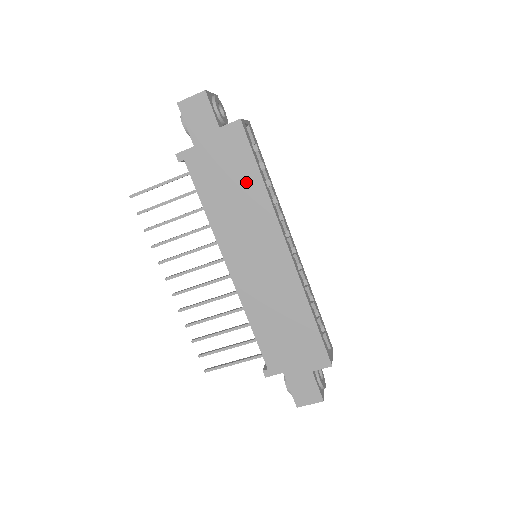
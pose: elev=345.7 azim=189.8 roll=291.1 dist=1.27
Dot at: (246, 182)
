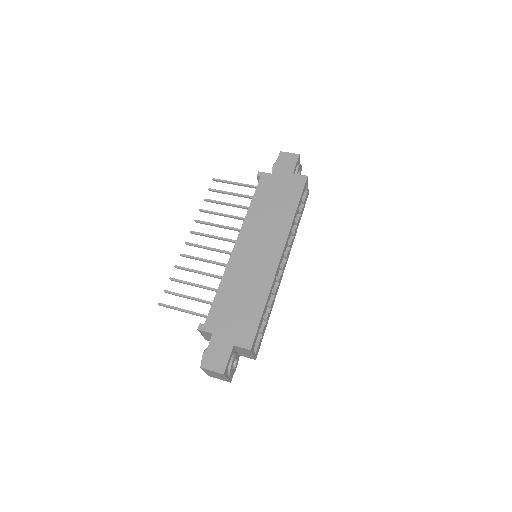
Dot at: (286, 206)
